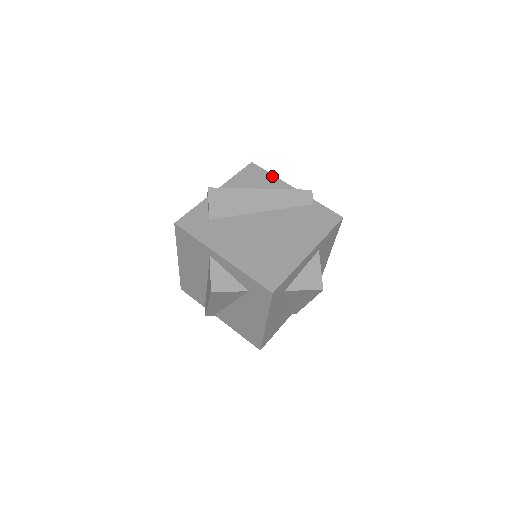
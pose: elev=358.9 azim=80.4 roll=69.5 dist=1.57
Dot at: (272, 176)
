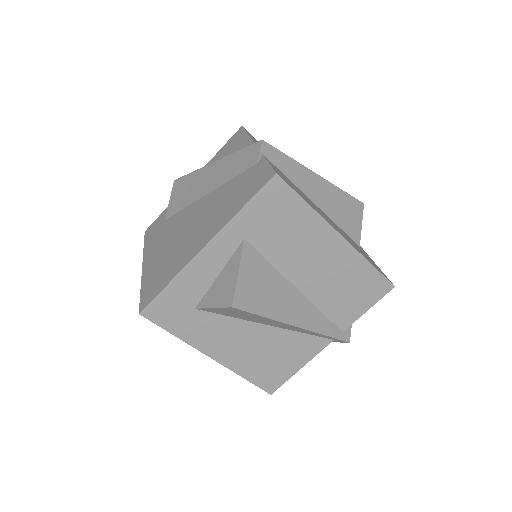
Dot at: (246, 137)
